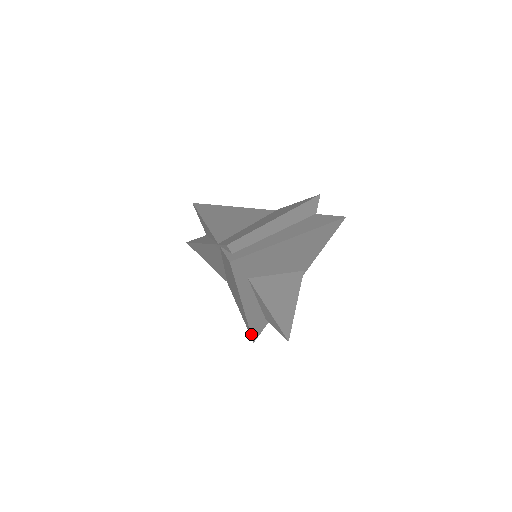
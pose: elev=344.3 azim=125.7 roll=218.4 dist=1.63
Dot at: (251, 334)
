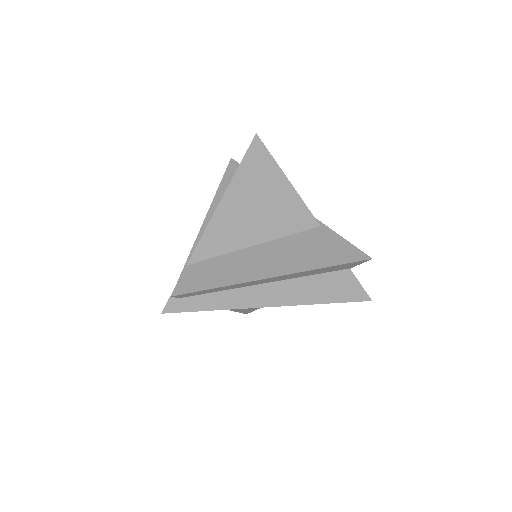
Dot at: occluded
